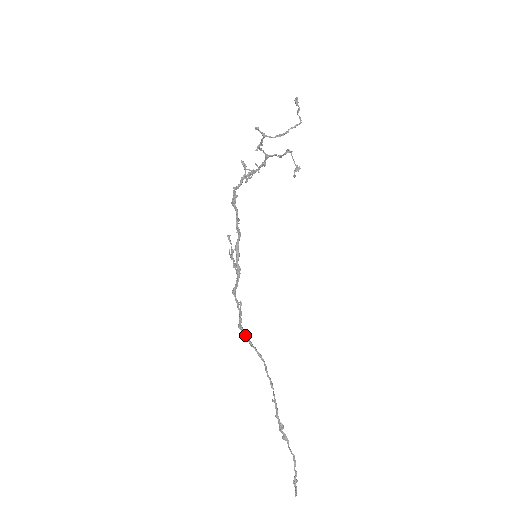
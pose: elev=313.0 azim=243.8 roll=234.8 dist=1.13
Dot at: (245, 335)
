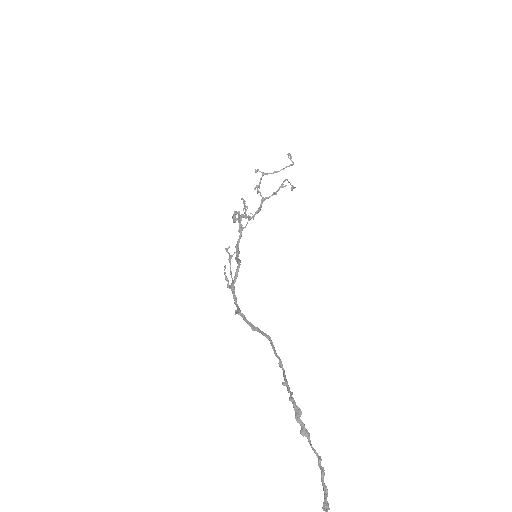
Dot at: (245, 318)
